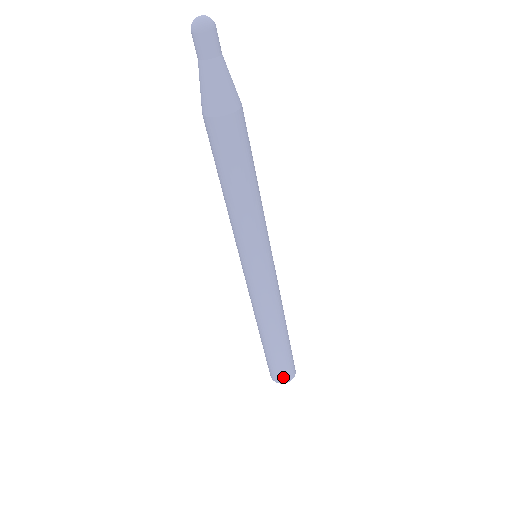
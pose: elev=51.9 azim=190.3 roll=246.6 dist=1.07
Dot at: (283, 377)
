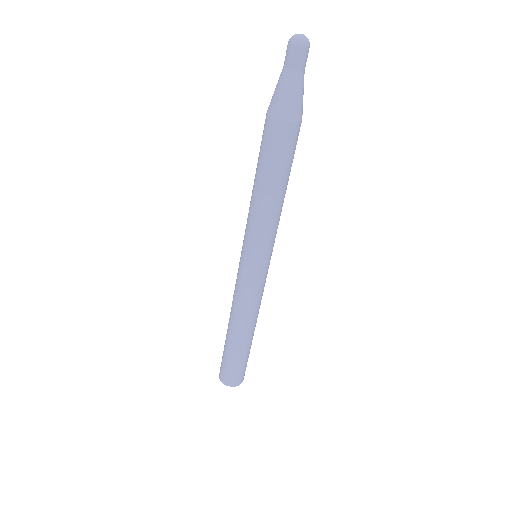
Dot at: (241, 378)
